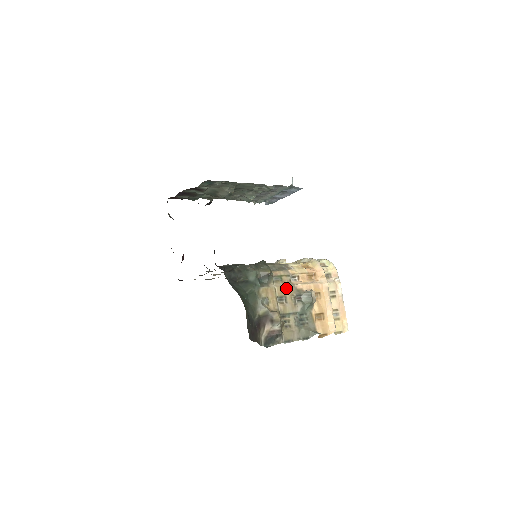
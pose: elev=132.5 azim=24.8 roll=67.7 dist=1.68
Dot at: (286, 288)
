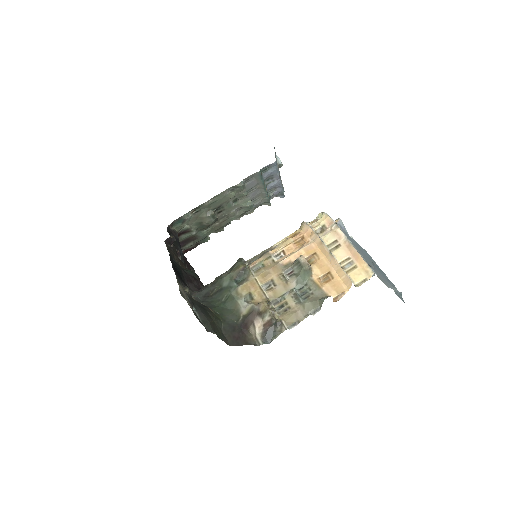
Dot at: (269, 271)
